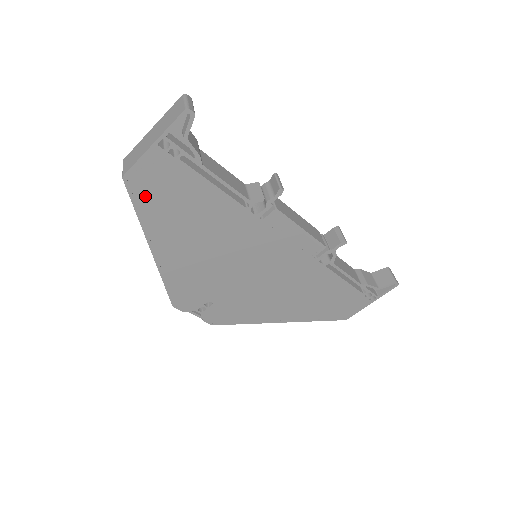
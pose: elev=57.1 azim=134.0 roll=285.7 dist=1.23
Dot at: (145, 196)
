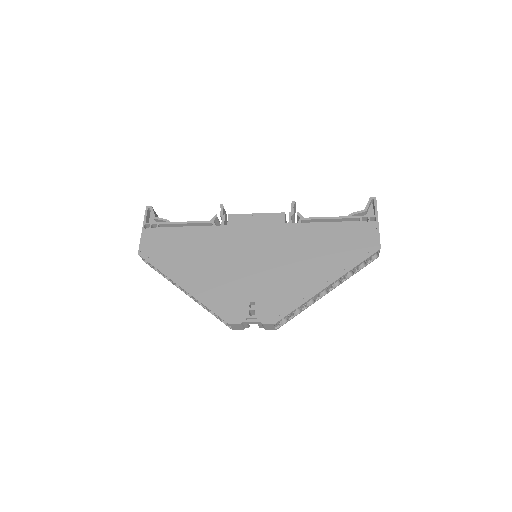
Dot at: (155, 256)
